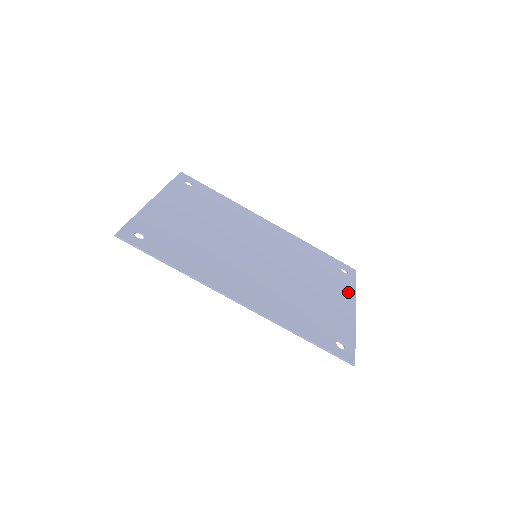
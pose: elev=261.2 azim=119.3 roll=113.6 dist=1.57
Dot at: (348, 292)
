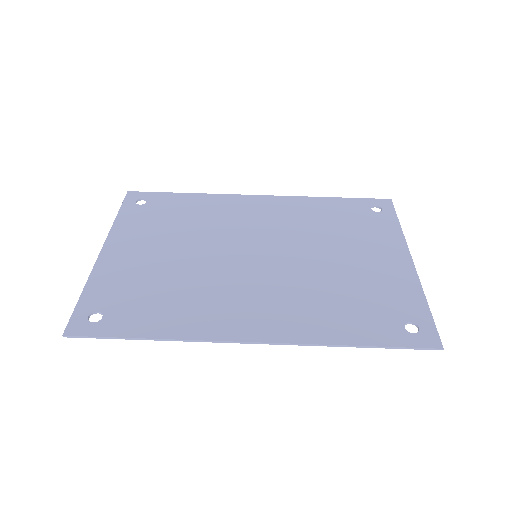
Dot at: (393, 238)
